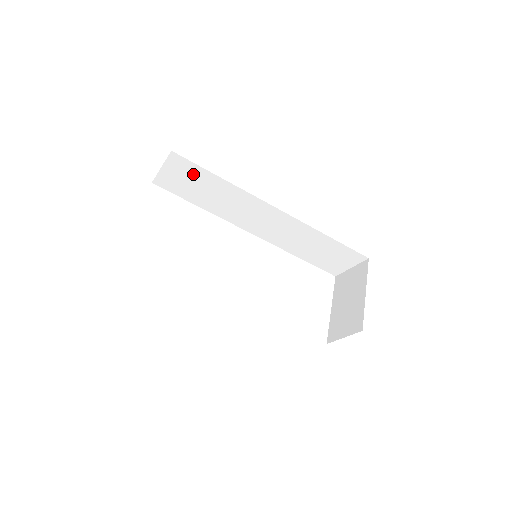
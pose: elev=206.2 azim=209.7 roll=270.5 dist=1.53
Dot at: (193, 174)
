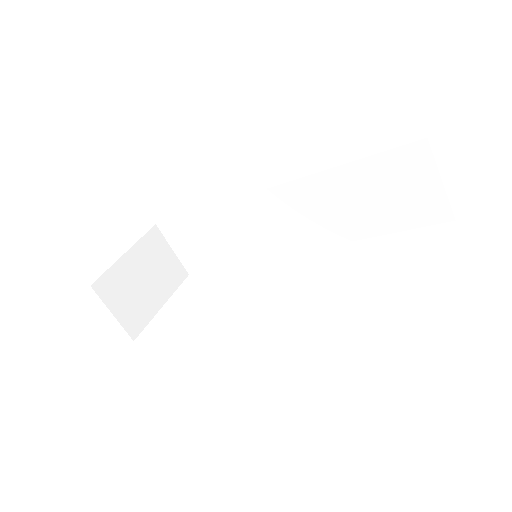
Dot at: (187, 231)
